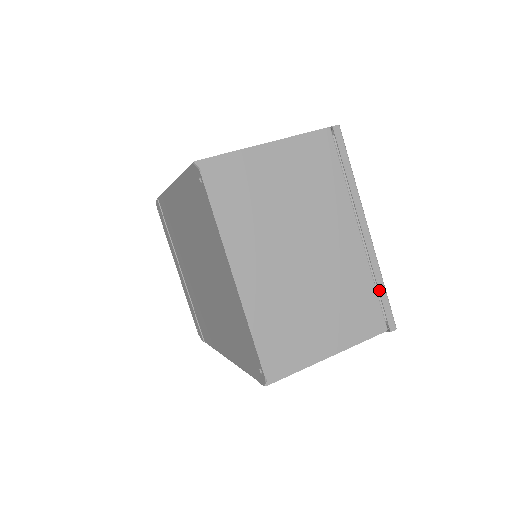
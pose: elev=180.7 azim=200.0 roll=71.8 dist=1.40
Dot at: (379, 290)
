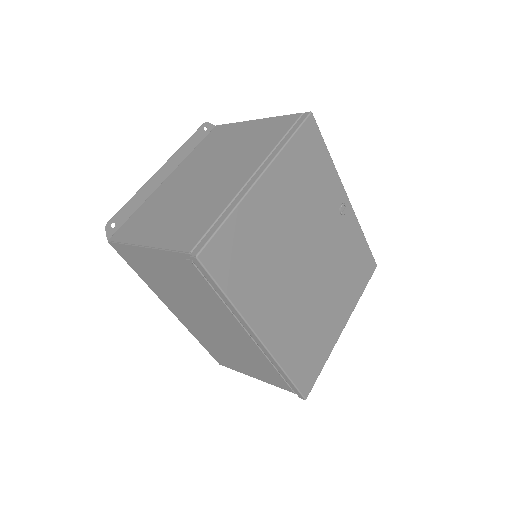
Dot at: (219, 219)
